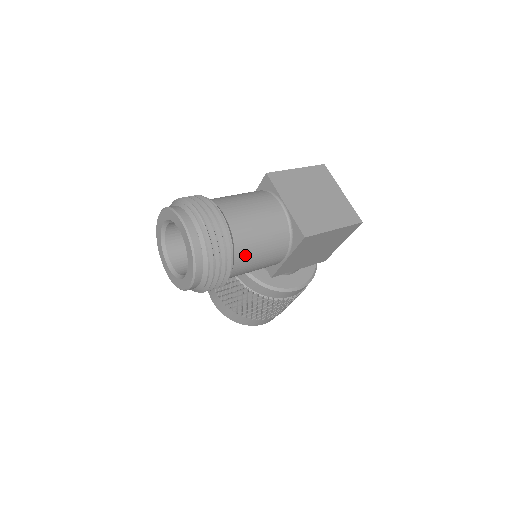
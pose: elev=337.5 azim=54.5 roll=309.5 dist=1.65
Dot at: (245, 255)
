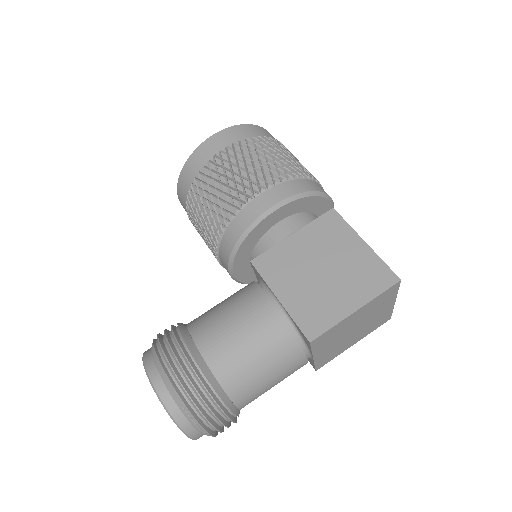
Dot at: occluded
